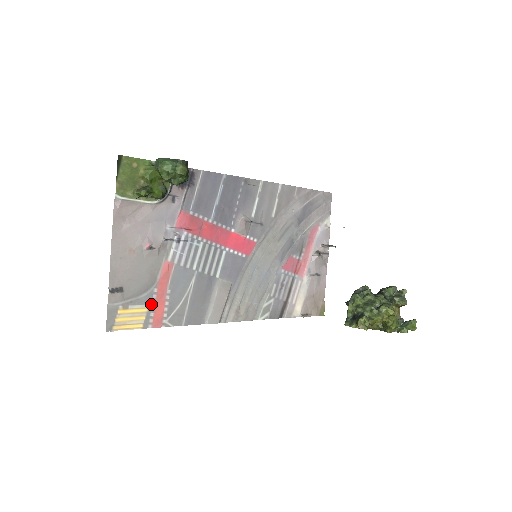
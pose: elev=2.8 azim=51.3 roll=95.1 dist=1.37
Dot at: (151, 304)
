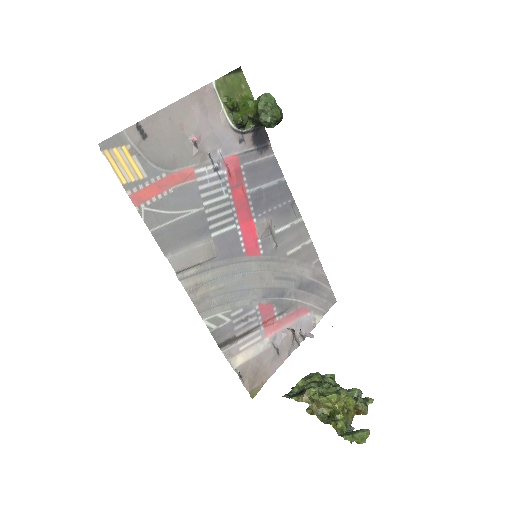
Dot at: (149, 179)
